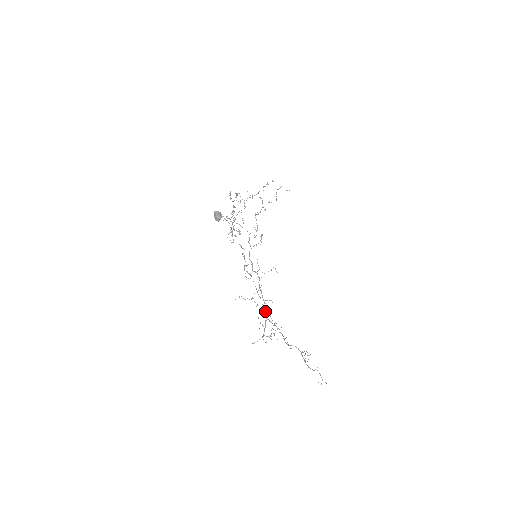
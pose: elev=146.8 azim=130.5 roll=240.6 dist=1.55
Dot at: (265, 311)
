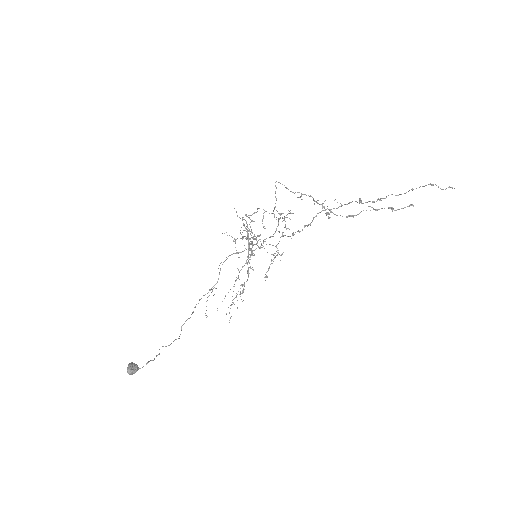
Dot at: (252, 238)
